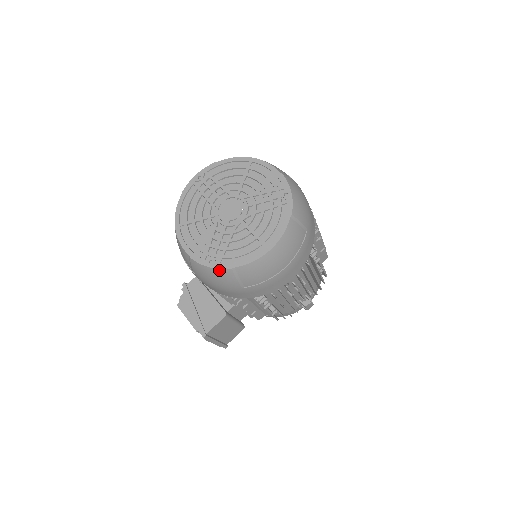
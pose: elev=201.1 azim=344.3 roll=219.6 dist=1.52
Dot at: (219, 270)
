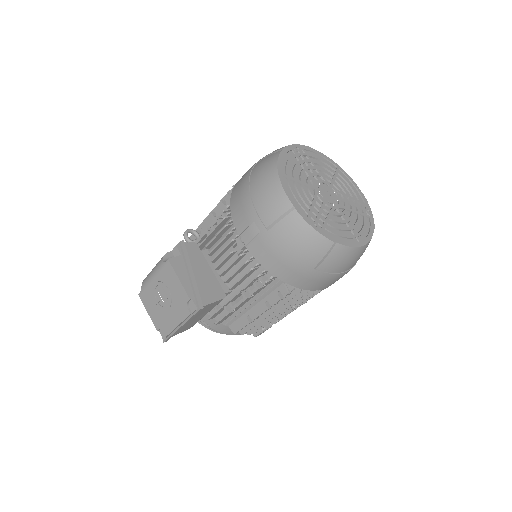
Dot at: (322, 237)
